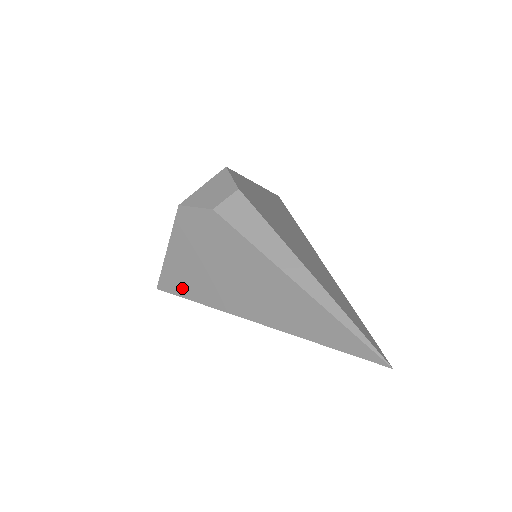
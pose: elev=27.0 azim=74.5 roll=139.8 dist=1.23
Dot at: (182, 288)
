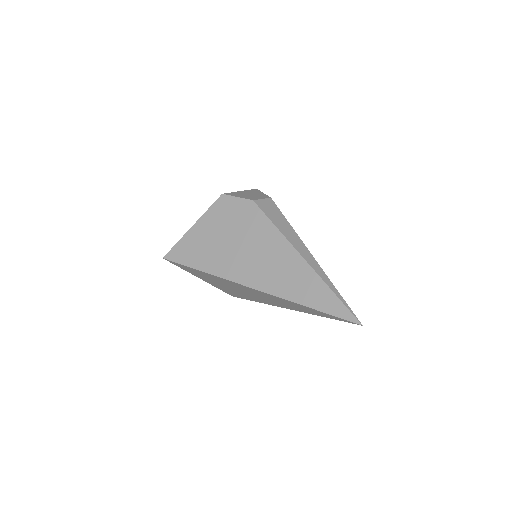
Dot at: (192, 258)
